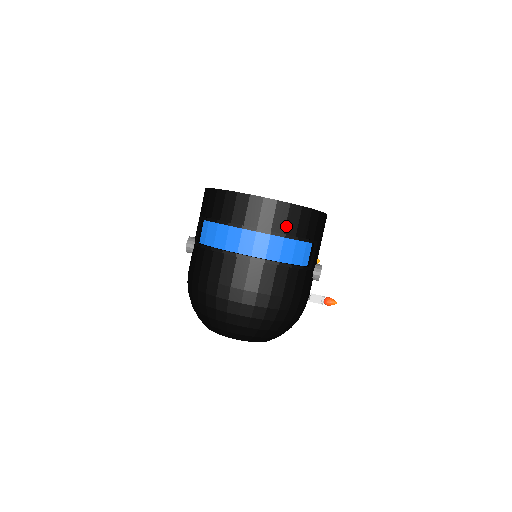
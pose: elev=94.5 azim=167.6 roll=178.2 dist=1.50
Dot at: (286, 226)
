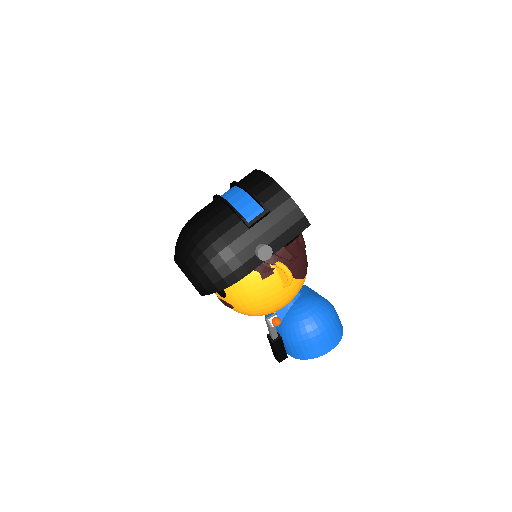
Dot at: (255, 187)
